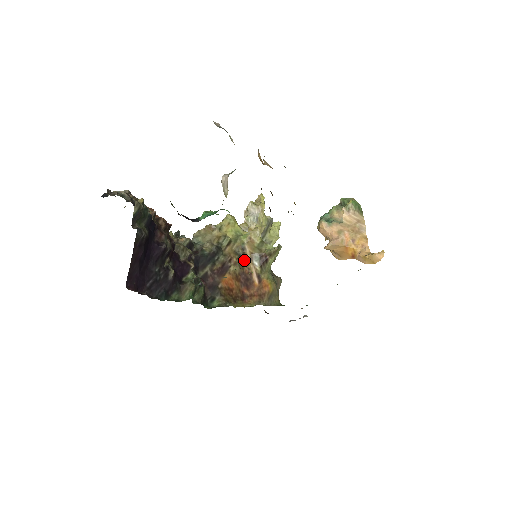
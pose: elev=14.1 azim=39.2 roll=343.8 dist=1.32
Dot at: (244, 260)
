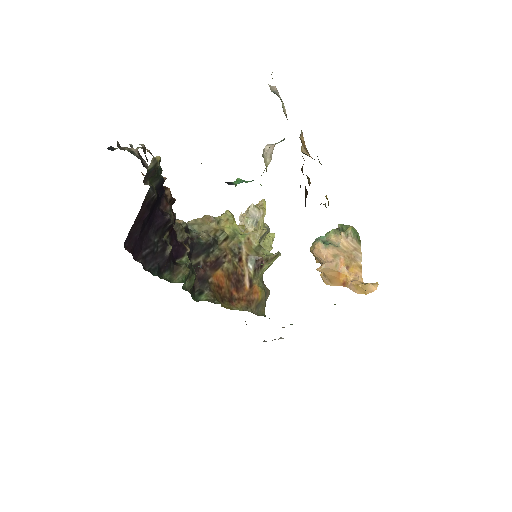
Dot at: (239, 260)
